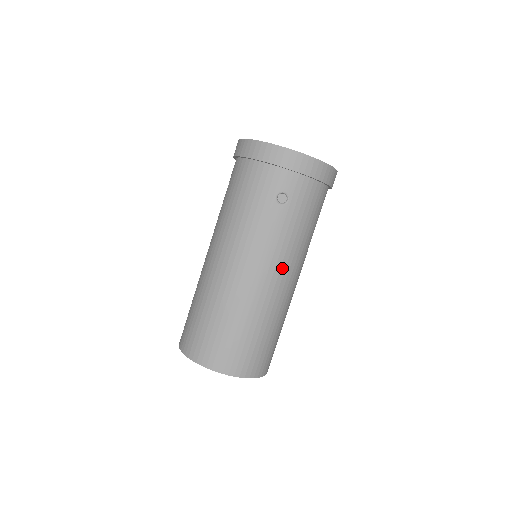
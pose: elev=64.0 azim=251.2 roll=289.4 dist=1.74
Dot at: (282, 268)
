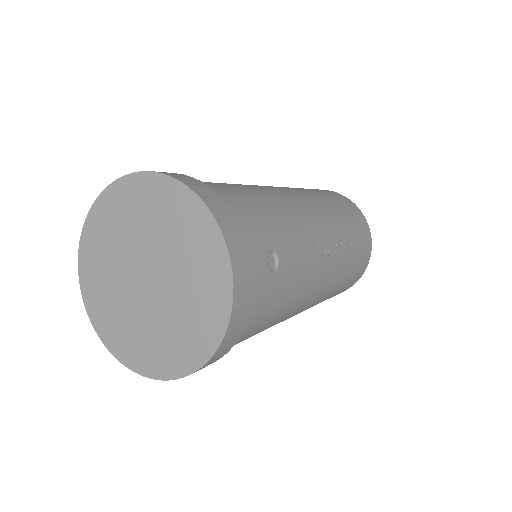
Dot at: occluded
